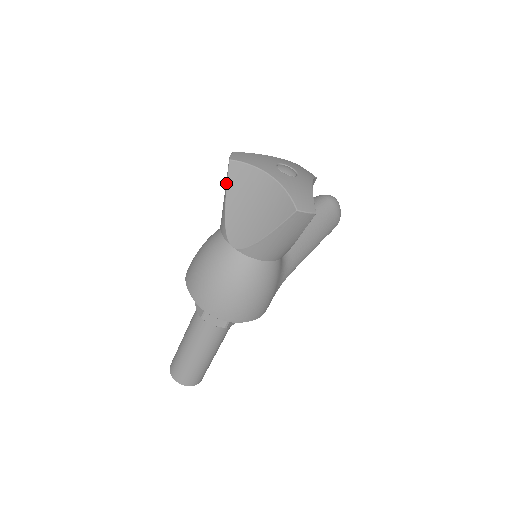
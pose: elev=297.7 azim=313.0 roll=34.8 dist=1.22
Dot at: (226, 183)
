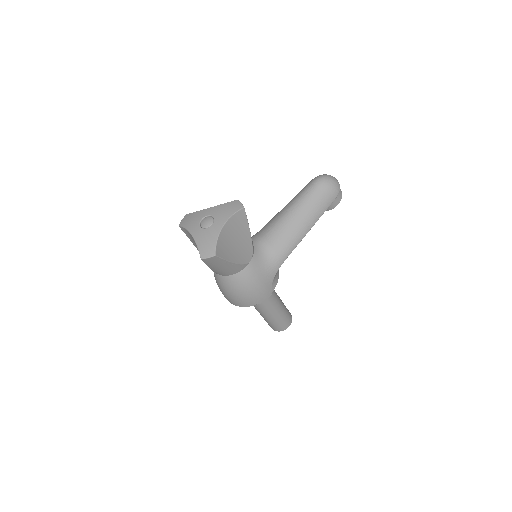
Dot at: (188, 237)
